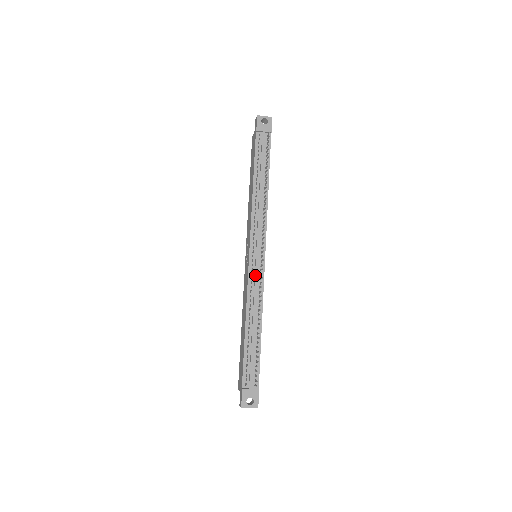
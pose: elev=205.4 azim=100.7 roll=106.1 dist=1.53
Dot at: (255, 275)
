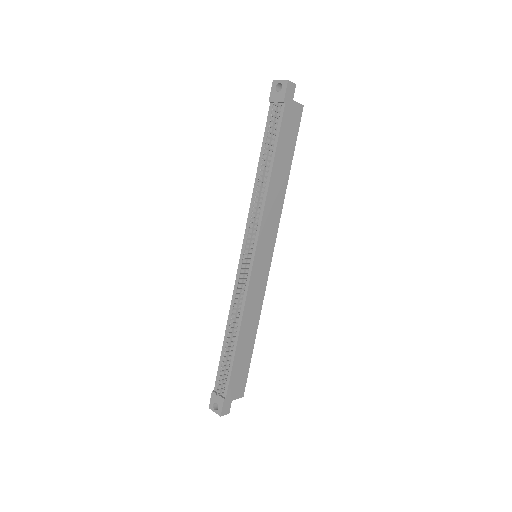
Dot at: occluded
